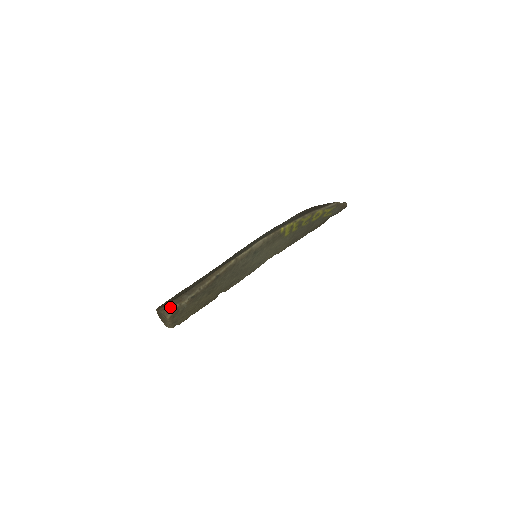
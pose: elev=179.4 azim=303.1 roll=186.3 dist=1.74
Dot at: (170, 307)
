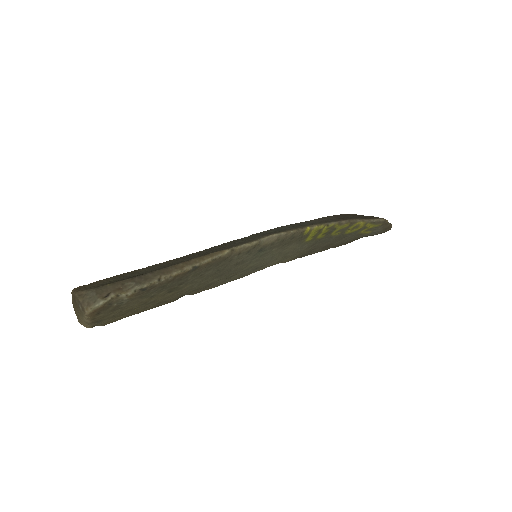
Dot at: (98, 295)
